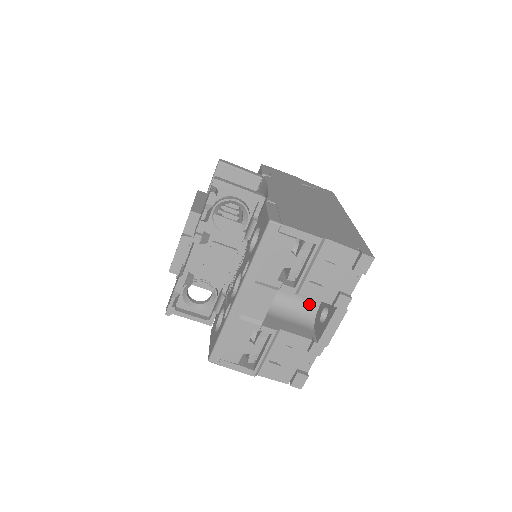
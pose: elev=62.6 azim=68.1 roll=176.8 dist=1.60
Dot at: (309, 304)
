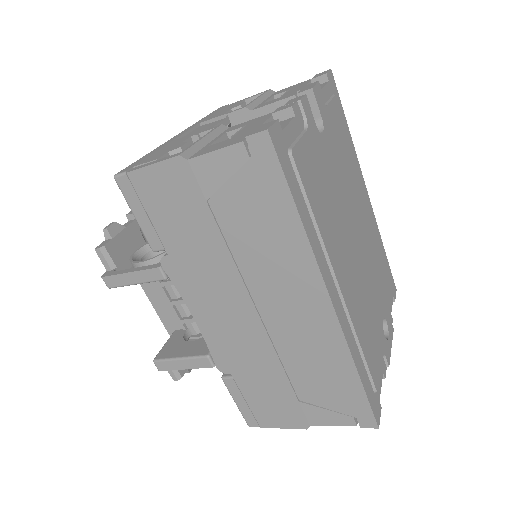
Dot at: occluded
